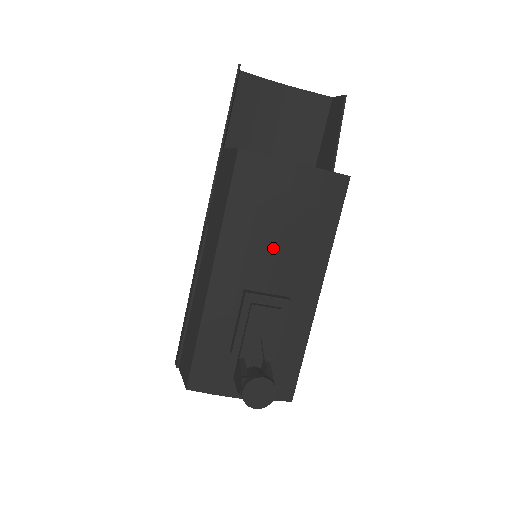
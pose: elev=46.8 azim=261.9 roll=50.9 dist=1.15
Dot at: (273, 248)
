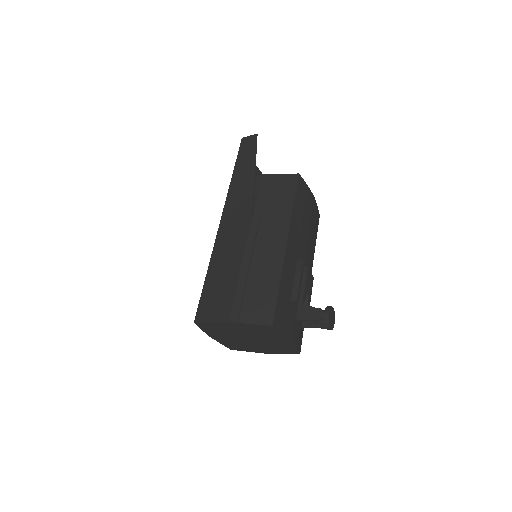
Dot at: (306, 239)
